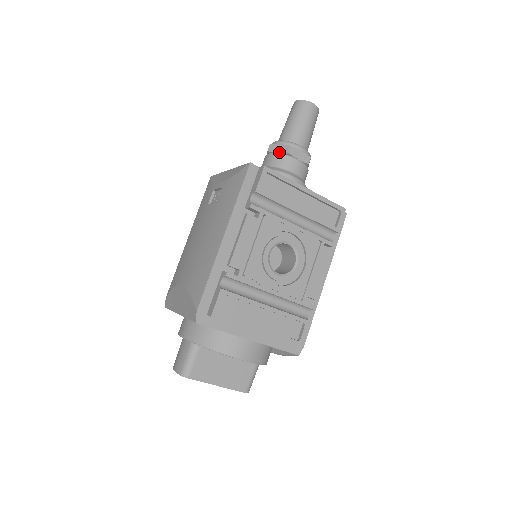
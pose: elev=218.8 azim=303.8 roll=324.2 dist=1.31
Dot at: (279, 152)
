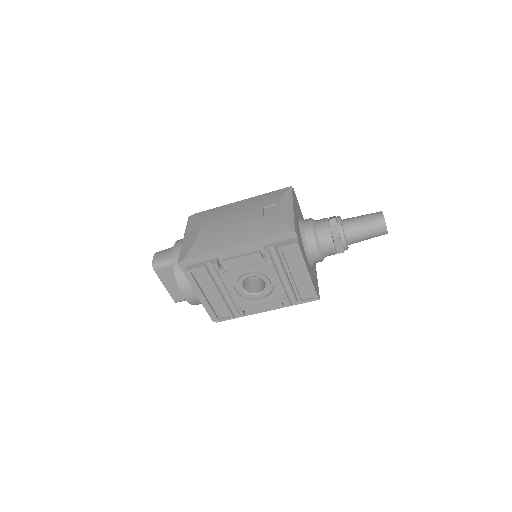
Dot at: (331, 230)
